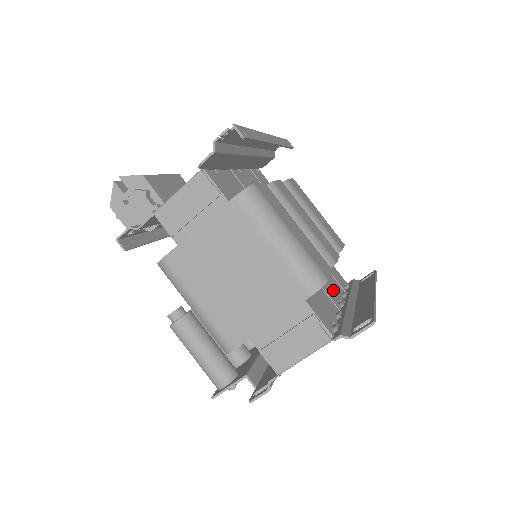
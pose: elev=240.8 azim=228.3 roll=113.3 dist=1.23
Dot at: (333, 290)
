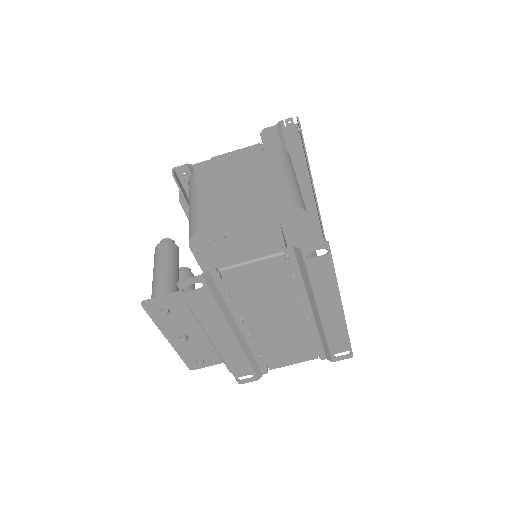
Dot at: occluded
